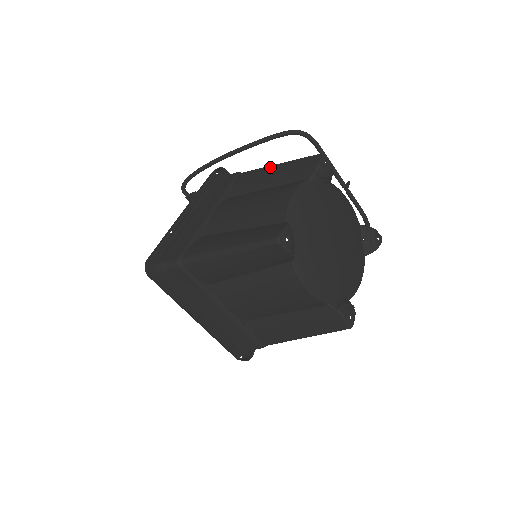
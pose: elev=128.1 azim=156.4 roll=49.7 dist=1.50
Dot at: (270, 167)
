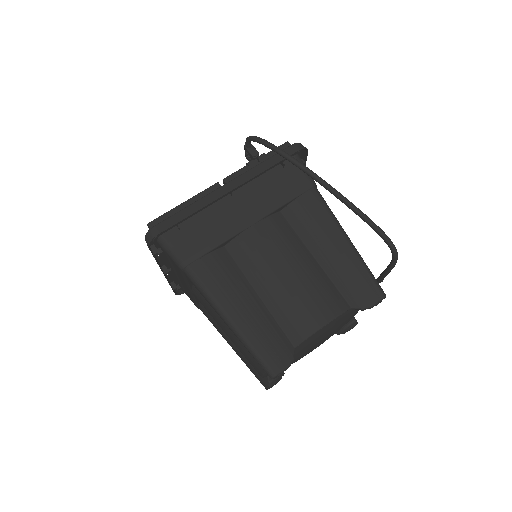
Dot at: (340, 234)
